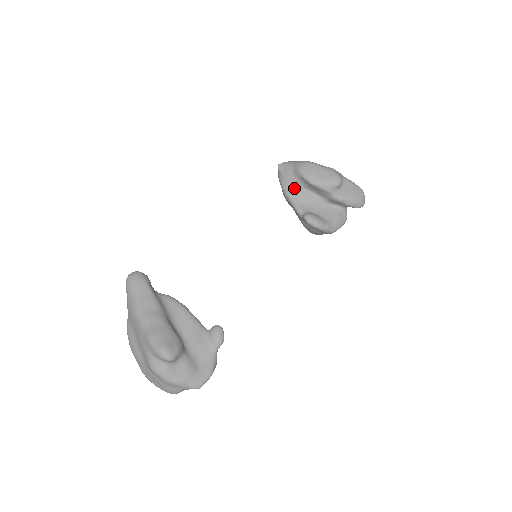
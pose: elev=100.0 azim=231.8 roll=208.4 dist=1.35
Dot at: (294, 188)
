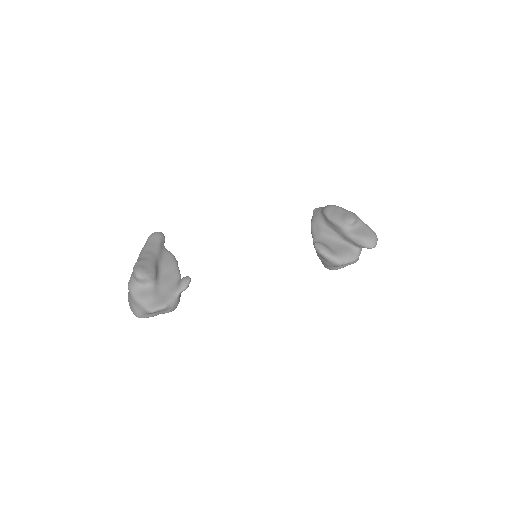
Dot at: (318, 225)
